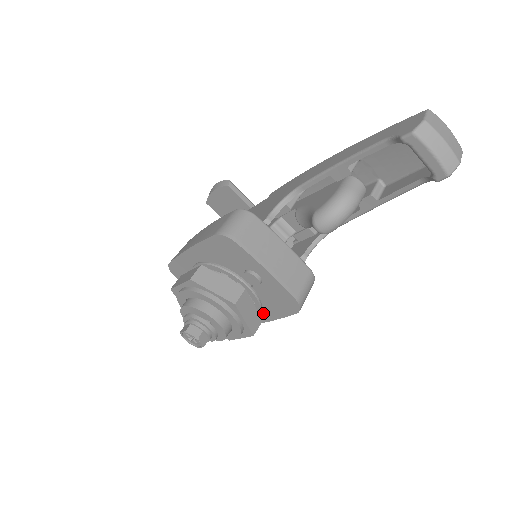
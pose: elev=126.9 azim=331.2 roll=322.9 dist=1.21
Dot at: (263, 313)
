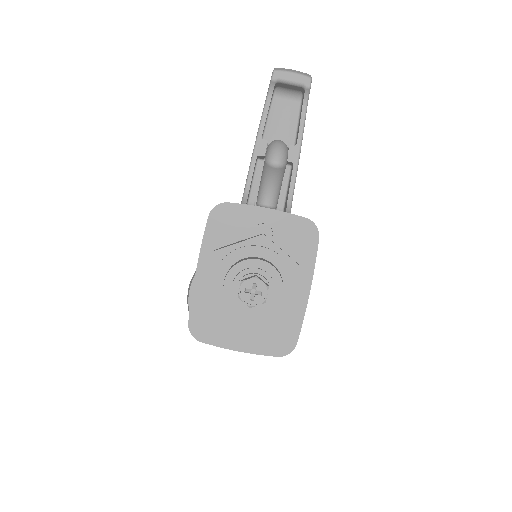
Dot at: occluded
